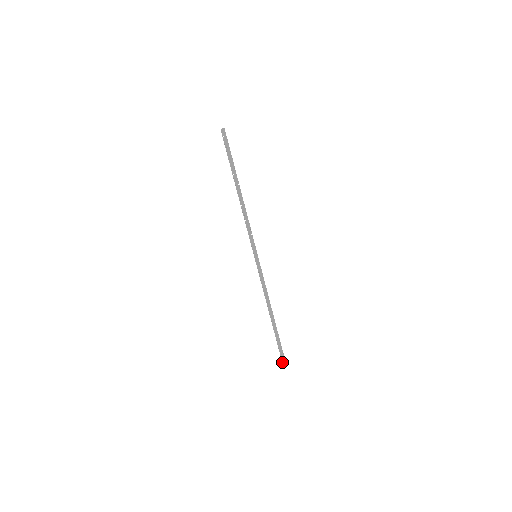
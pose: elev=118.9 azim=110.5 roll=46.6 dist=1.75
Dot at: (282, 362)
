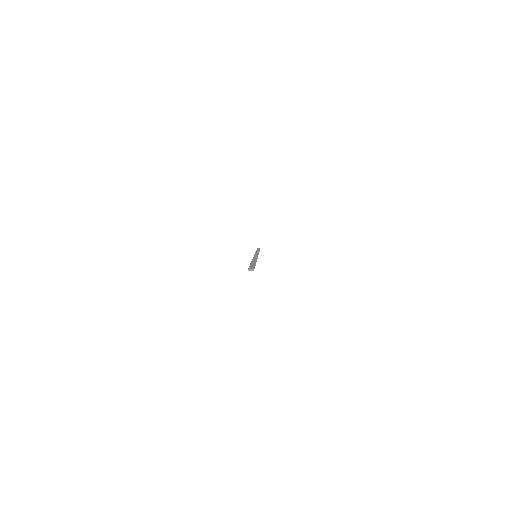
Dot at: occluded
